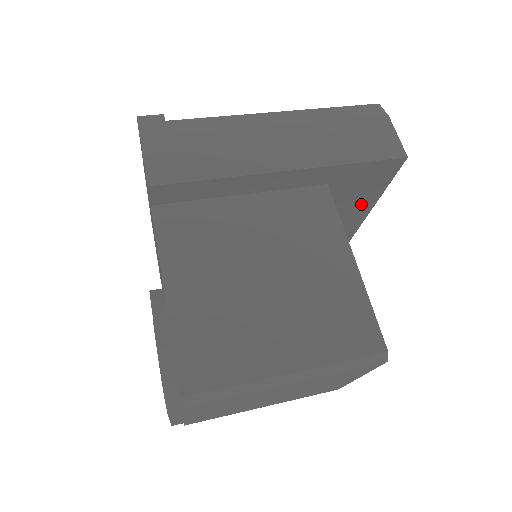
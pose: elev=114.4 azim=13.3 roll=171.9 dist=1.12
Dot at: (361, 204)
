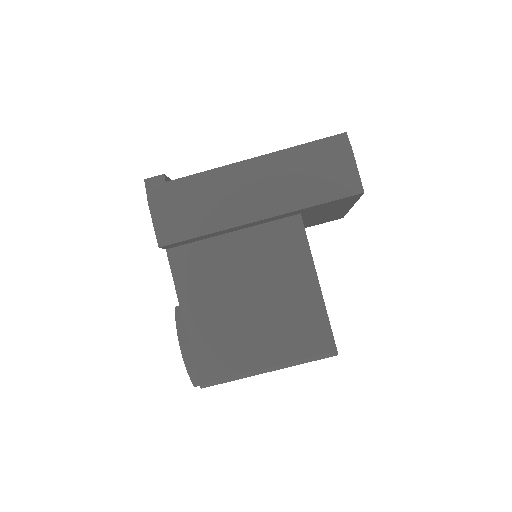
Dot at: (340, 208)
